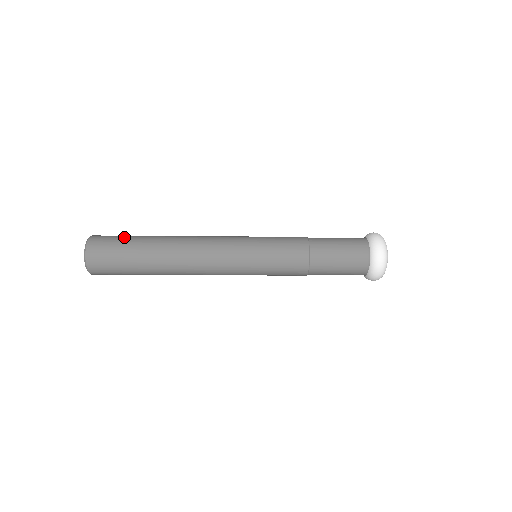
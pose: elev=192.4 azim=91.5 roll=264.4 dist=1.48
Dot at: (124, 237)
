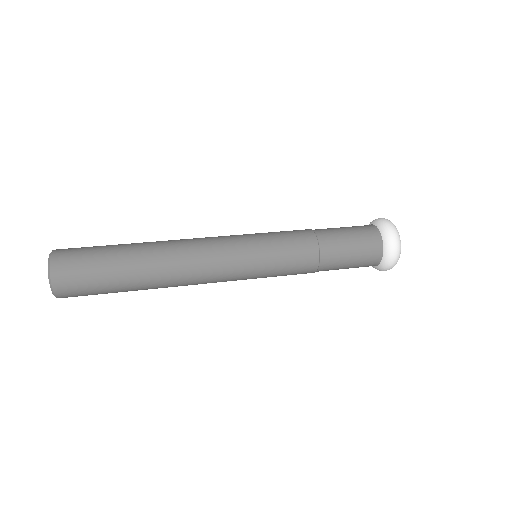
Dot at: (96, 256)
